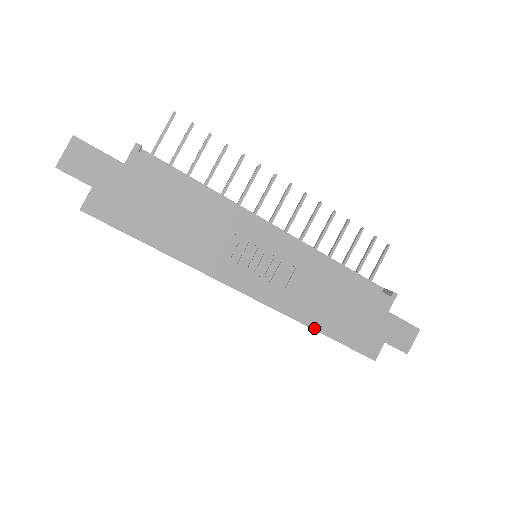
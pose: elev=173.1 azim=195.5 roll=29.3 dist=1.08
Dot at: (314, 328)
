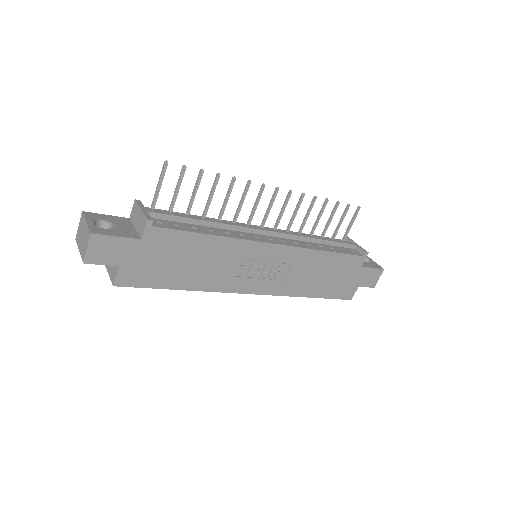
Dot at: (307, 296)
